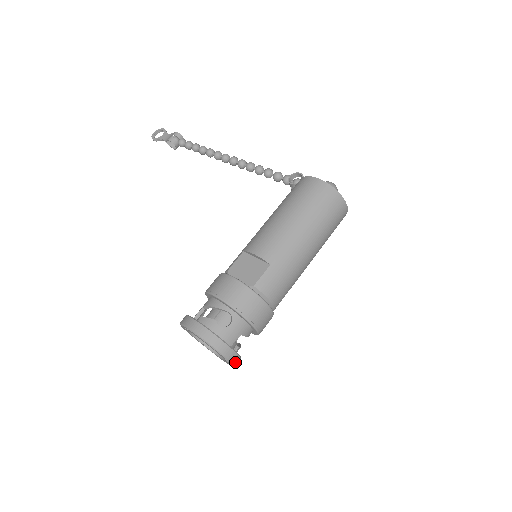
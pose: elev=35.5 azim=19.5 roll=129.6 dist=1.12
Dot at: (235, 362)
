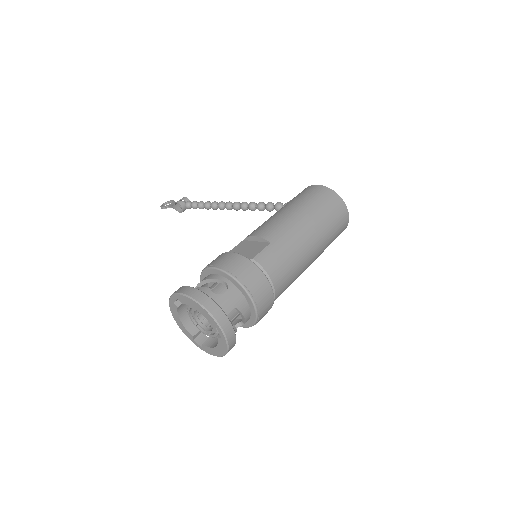
Dot at: (229, 336)
